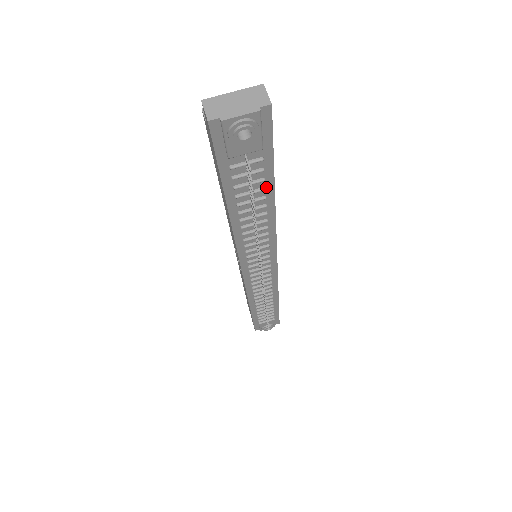
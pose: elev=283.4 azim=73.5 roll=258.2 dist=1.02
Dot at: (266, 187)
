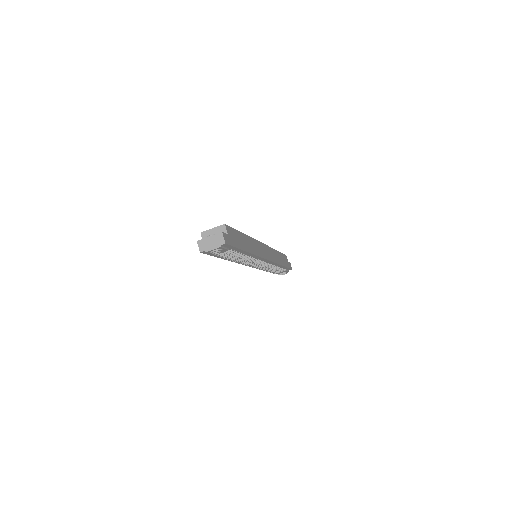
Dot at: (240, 252)
